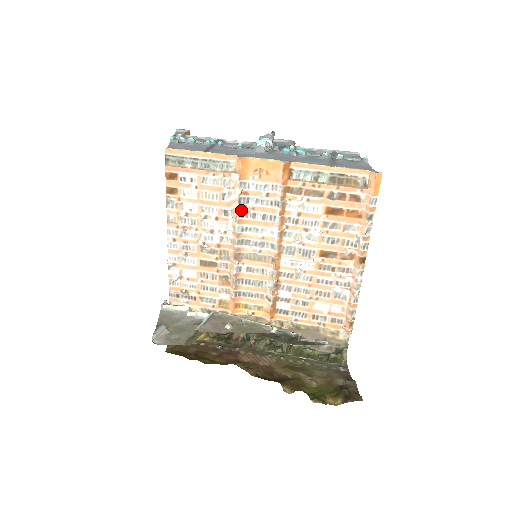
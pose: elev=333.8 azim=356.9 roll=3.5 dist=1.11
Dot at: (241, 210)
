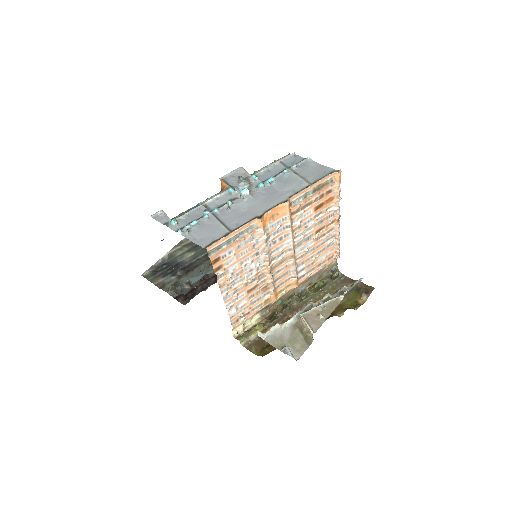
Dot at: (269, 246)
